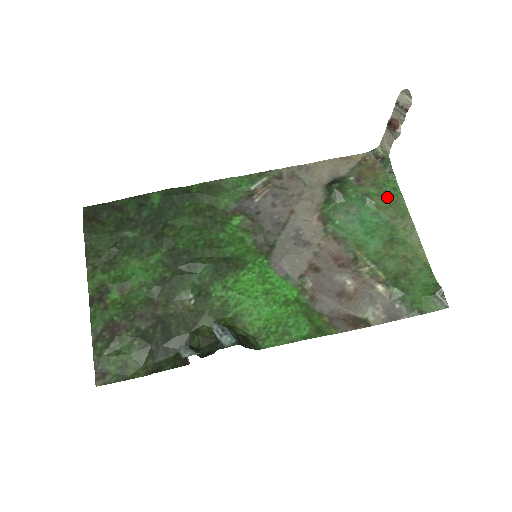
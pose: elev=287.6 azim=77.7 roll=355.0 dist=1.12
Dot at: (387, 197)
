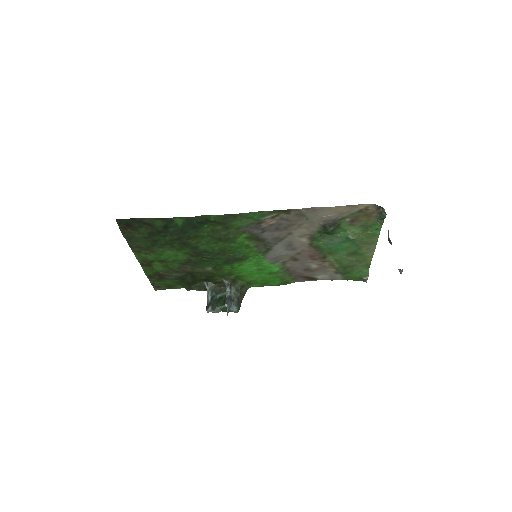
Dot at: (368, 233)
